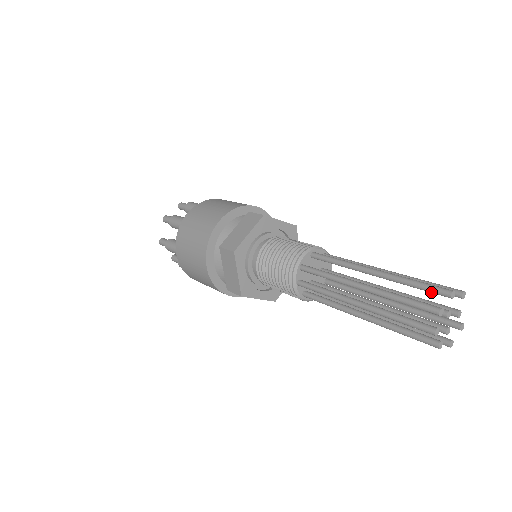
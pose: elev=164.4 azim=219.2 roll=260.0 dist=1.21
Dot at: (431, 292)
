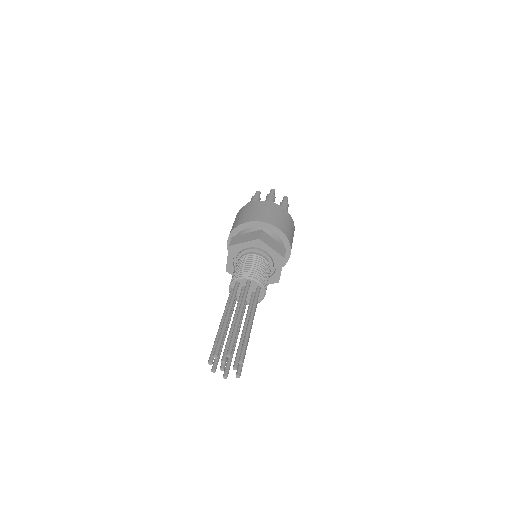
Dot at: (229, 346)
